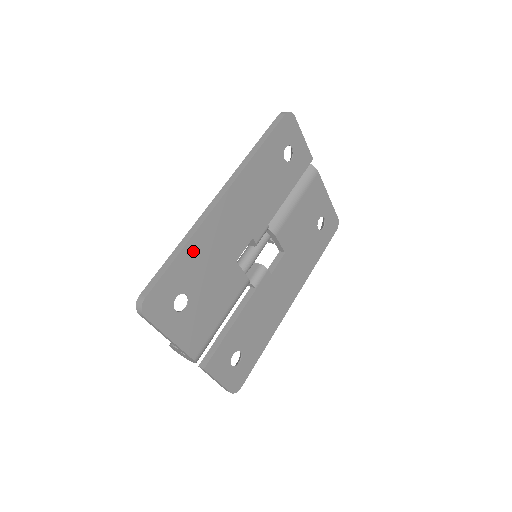
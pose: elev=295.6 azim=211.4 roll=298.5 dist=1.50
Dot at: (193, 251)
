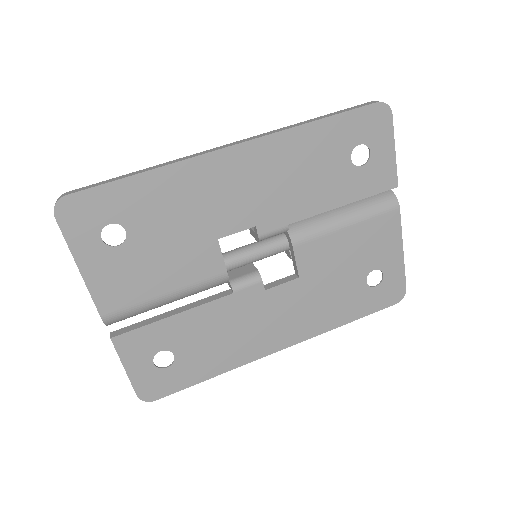
Dot at: (159, 184)
